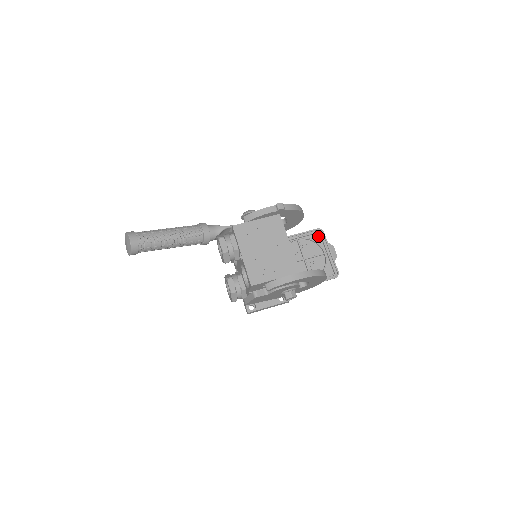
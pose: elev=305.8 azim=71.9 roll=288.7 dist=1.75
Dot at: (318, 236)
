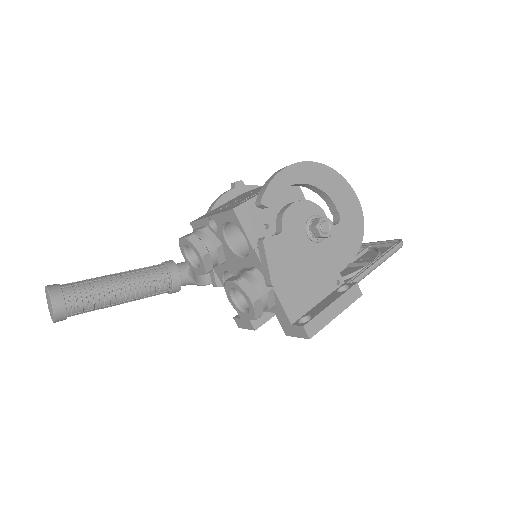
Dot at: occluded
